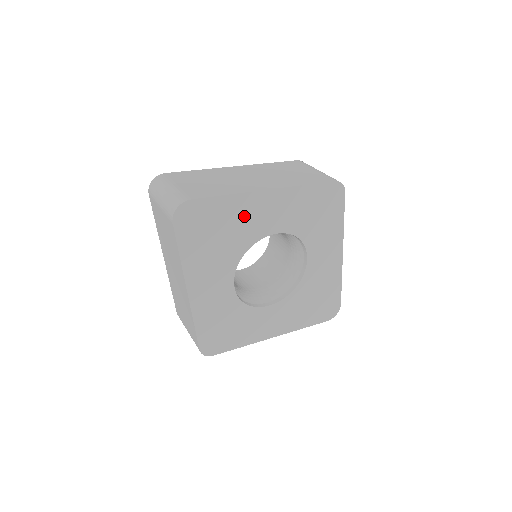
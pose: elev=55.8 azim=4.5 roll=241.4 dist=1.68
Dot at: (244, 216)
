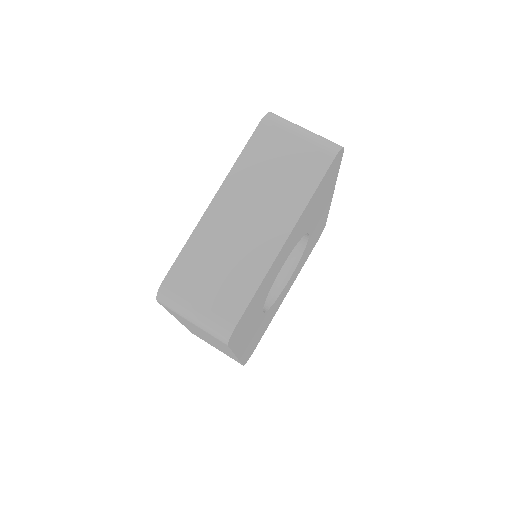
Dot at: (324, 201)
